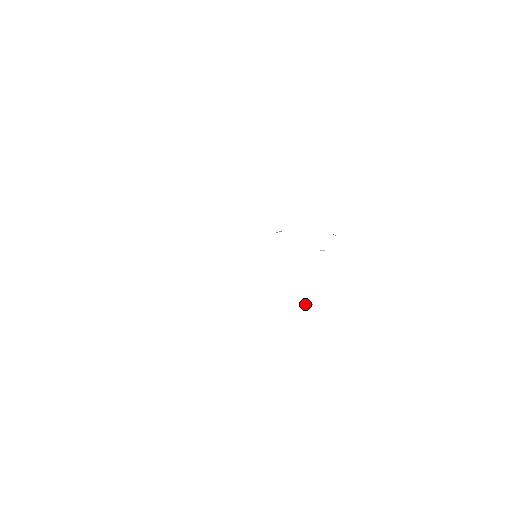
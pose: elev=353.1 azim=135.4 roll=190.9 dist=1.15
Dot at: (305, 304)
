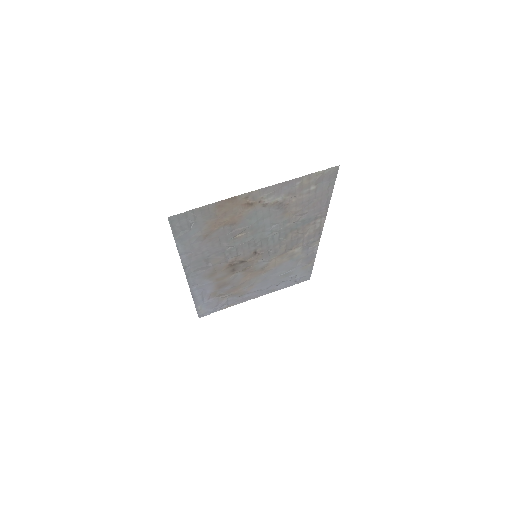
Dot at: (192, 225)
